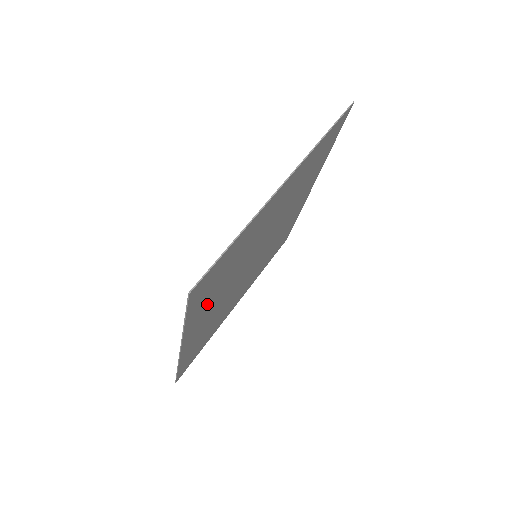
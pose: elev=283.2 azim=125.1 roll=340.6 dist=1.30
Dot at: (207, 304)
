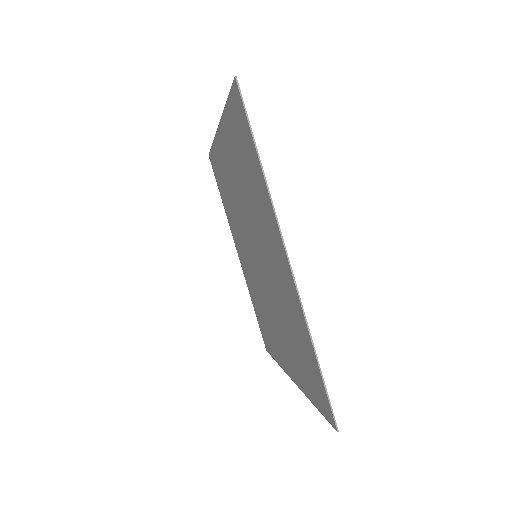
Dot at: (295, 359)
